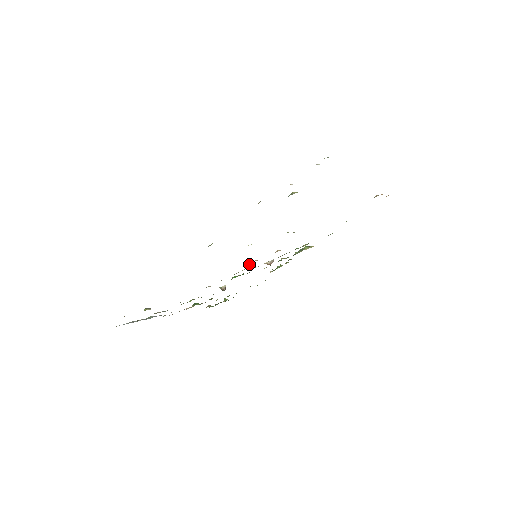
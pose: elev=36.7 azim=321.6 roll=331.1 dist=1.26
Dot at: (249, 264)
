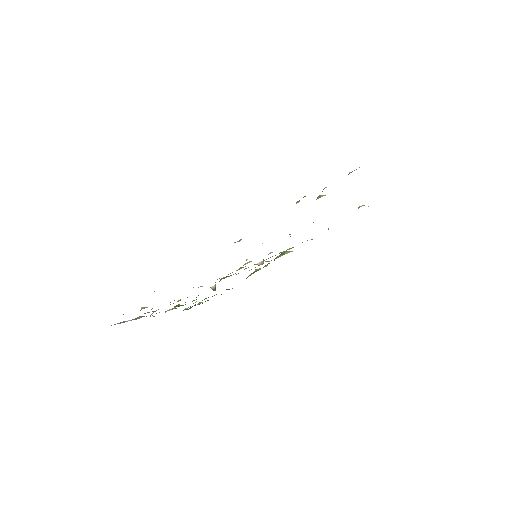
Dot at: (245, 264)
